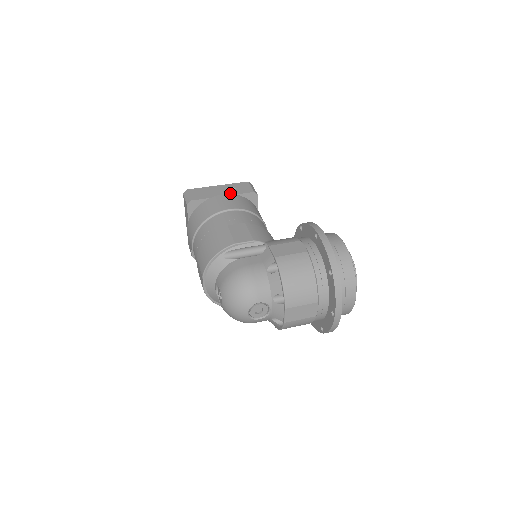
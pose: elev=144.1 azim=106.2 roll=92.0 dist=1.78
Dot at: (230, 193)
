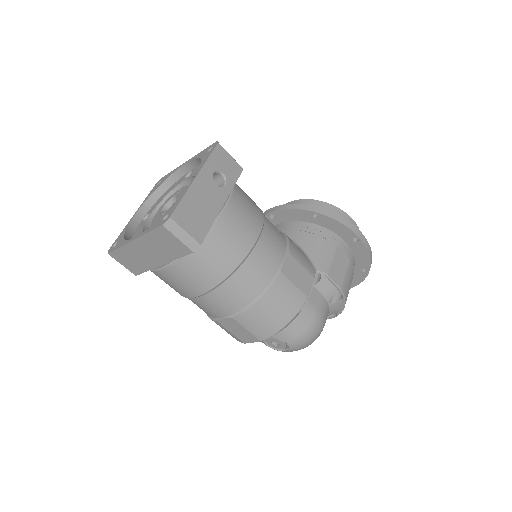
Dot at: (225, 191)
